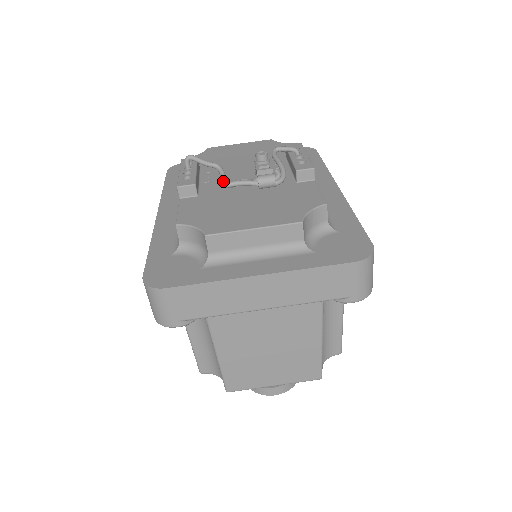
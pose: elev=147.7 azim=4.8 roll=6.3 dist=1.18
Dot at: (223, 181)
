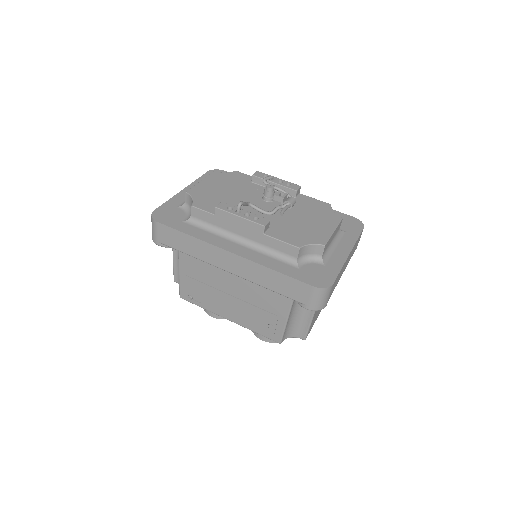
Dot at: (264, 212)
